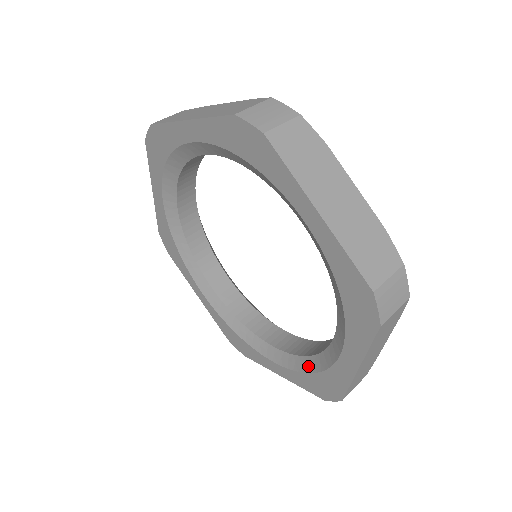
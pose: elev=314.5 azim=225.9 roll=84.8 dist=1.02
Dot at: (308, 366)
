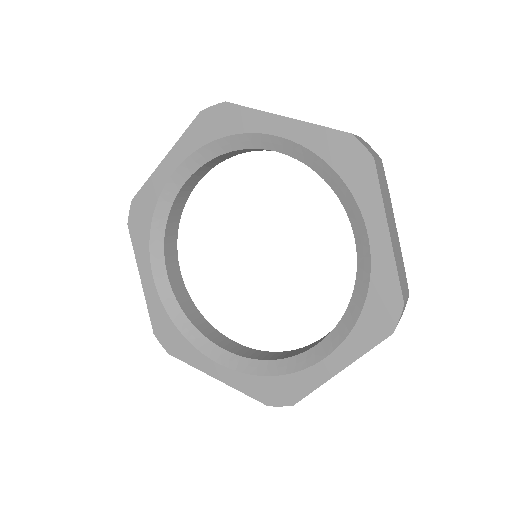
Dot at: (267, 369)
